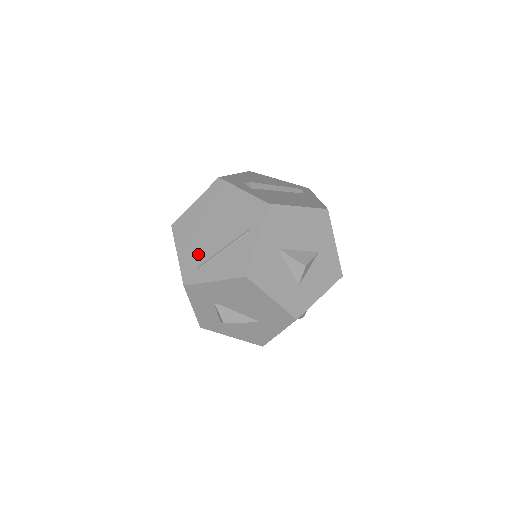
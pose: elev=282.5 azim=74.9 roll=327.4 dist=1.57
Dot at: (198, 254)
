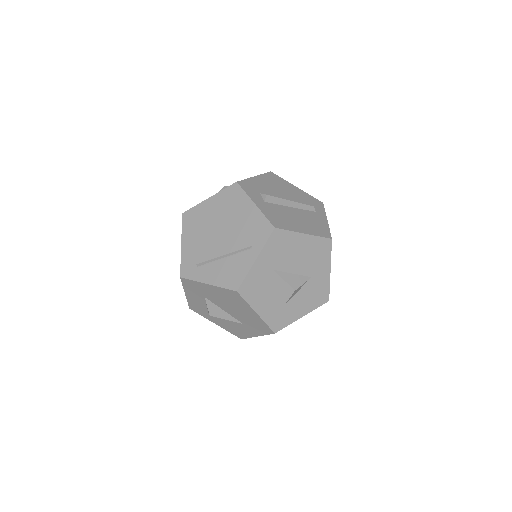
Dot at: (200, 252)
